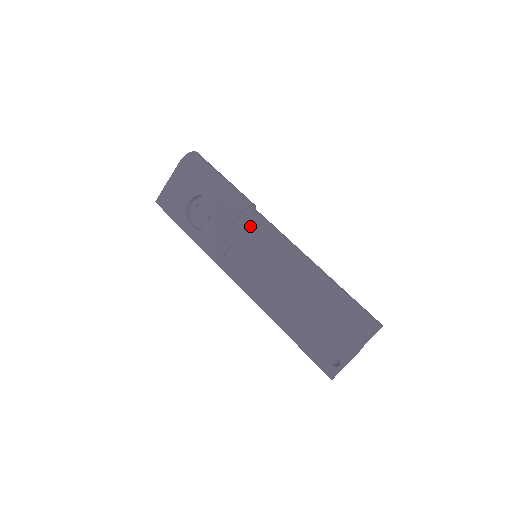
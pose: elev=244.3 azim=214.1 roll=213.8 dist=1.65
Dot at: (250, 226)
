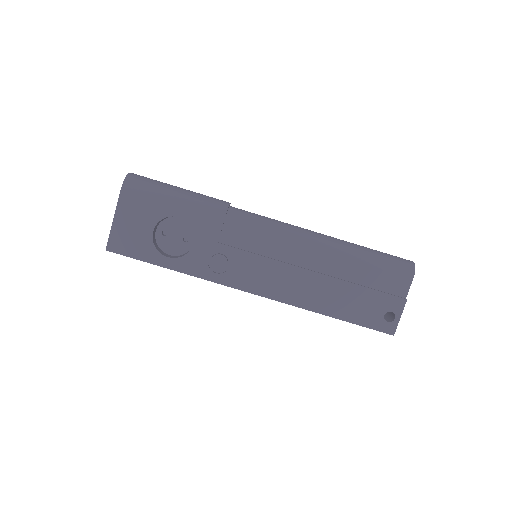
Dot at: (243, 225)
